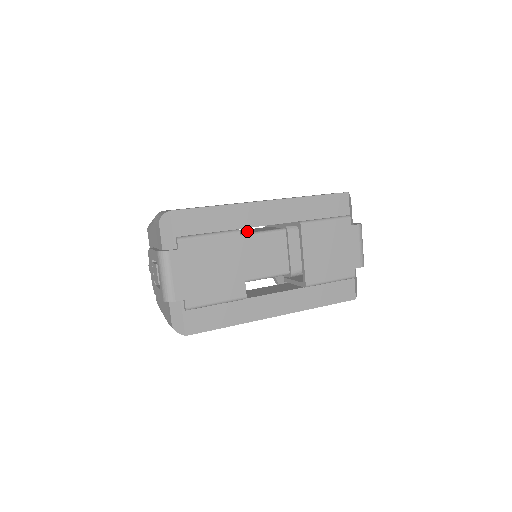
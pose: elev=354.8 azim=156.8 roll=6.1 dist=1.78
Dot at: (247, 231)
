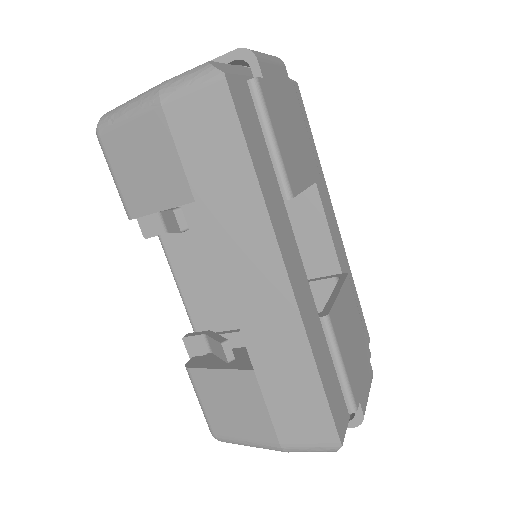
Dot at: occluded
